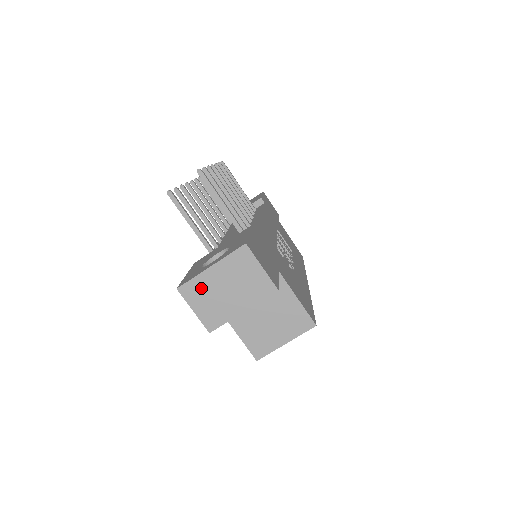
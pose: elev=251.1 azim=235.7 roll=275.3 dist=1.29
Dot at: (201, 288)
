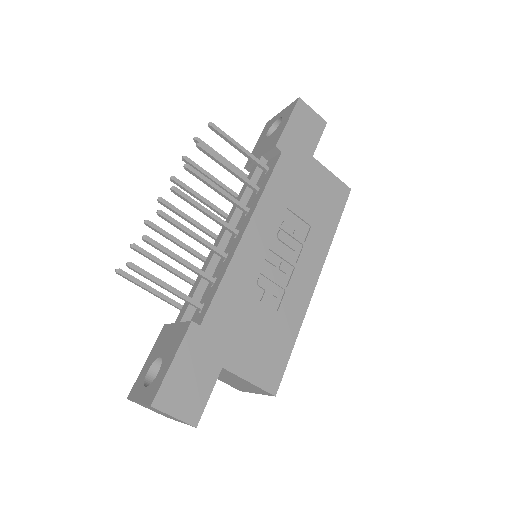
Dot at: (142, 405)
